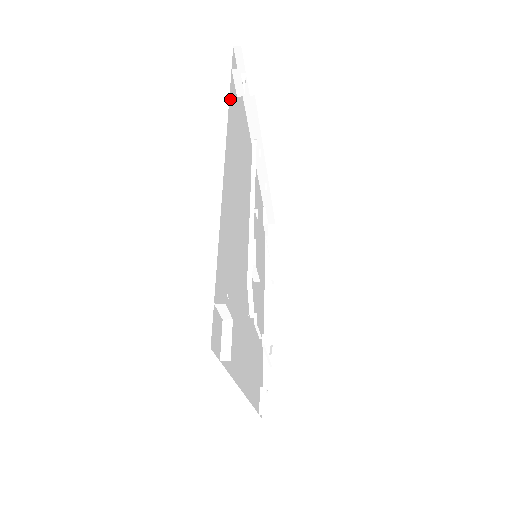
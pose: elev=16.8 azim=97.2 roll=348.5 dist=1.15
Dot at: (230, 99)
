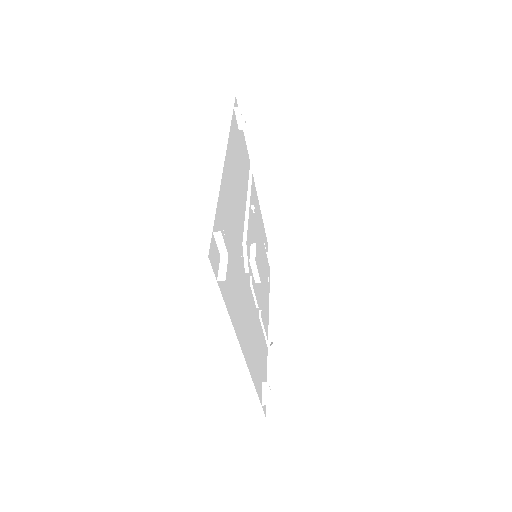
Dot at: (232, 124)
